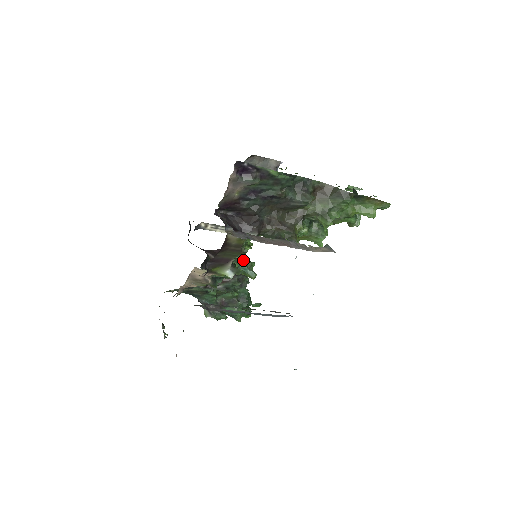
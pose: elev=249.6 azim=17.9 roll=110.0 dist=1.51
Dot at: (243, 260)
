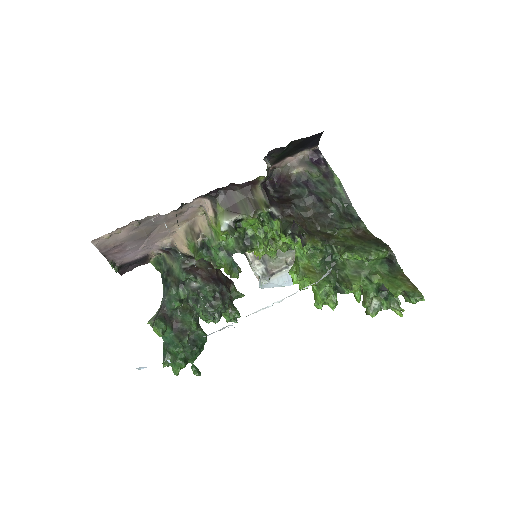
Dot at: (243, 250)
